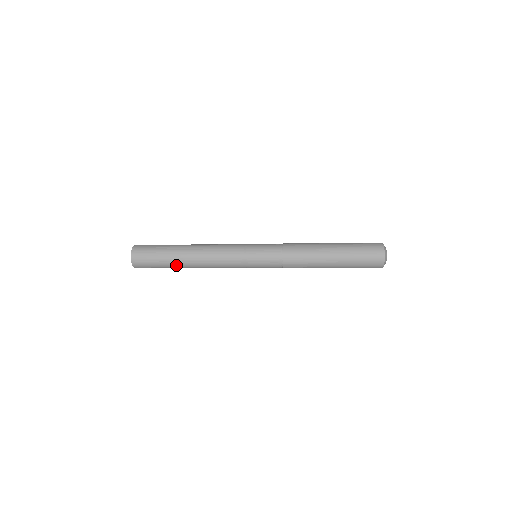
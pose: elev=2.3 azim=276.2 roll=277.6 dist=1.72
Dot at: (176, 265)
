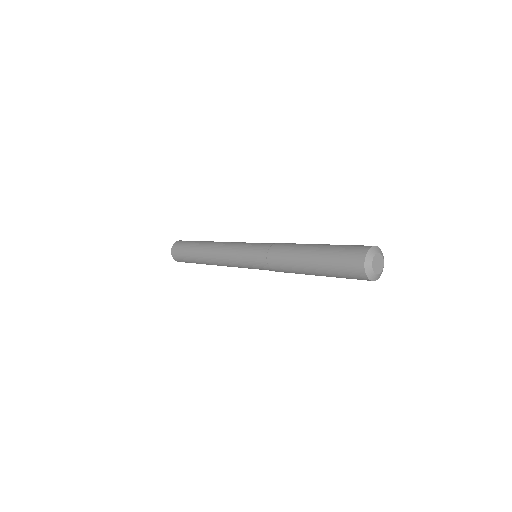
Dot at: (196, 258)
